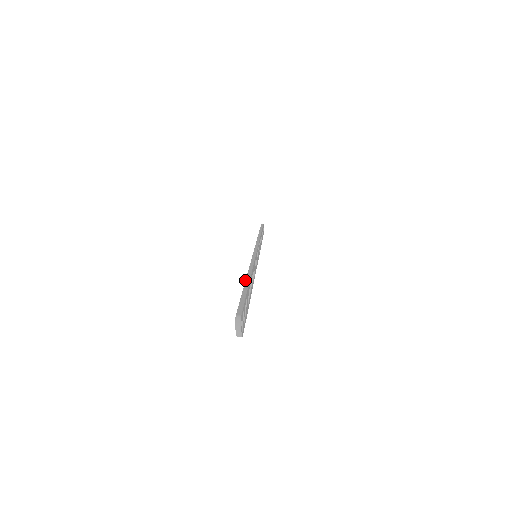
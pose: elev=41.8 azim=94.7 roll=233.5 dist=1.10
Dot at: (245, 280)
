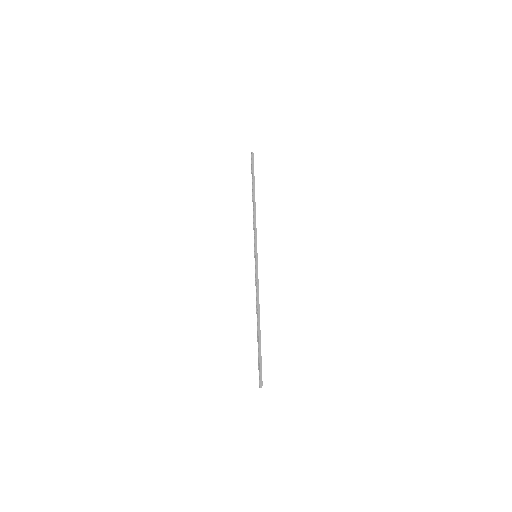
Dot at: (258, 328)
